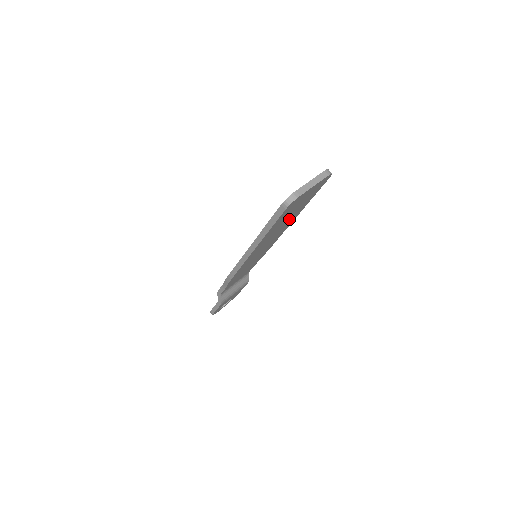
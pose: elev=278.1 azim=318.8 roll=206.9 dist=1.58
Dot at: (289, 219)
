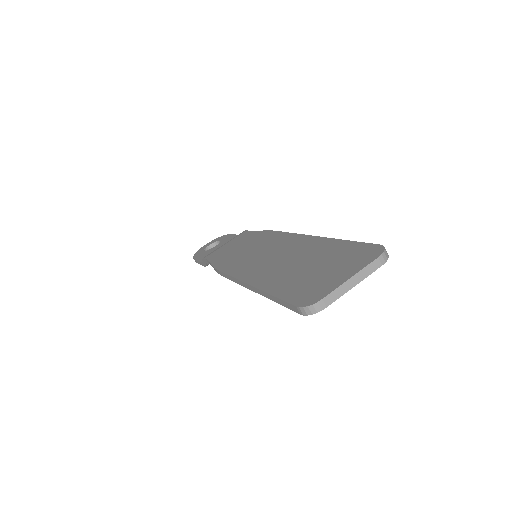
Dot at: occluded
